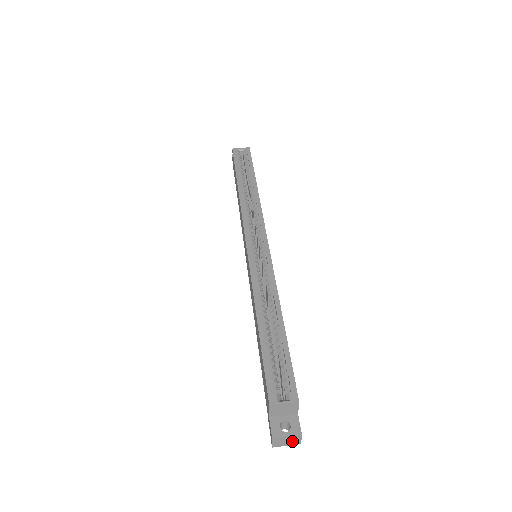
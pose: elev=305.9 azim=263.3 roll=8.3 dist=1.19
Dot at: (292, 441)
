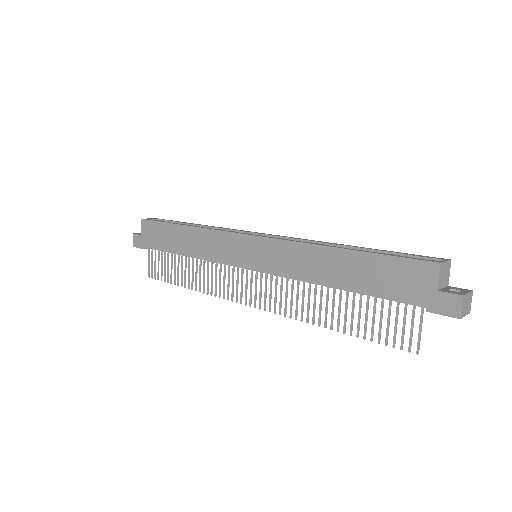
Dot at: (468, 305)
